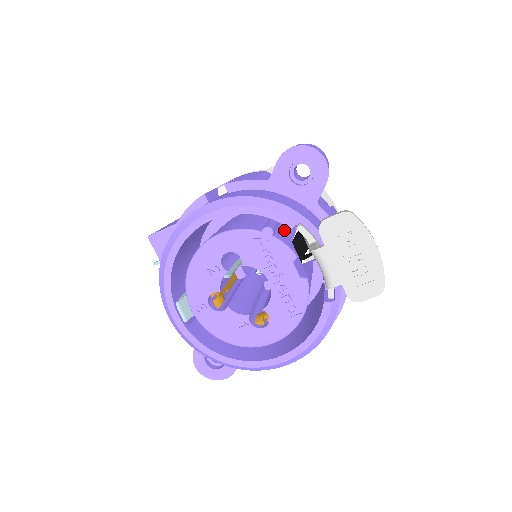
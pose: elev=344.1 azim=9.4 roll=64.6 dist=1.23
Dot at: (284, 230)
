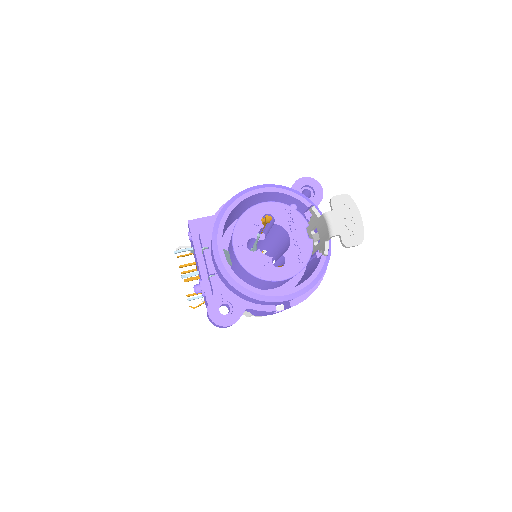
Dot at: occluded
